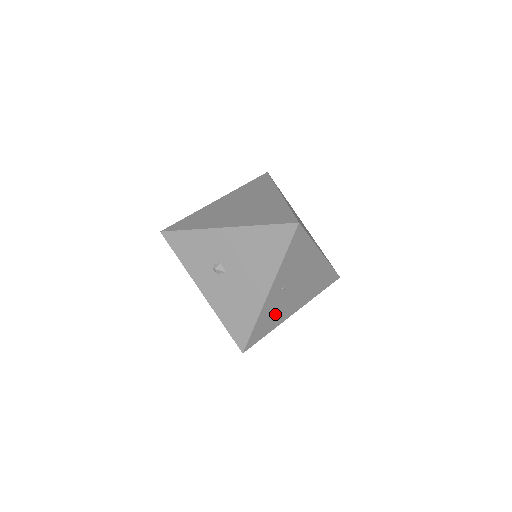
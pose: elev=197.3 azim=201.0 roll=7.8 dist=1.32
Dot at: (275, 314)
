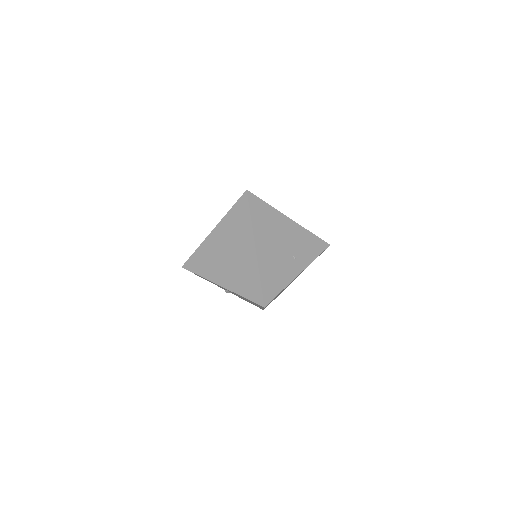
Dot at: occluded
